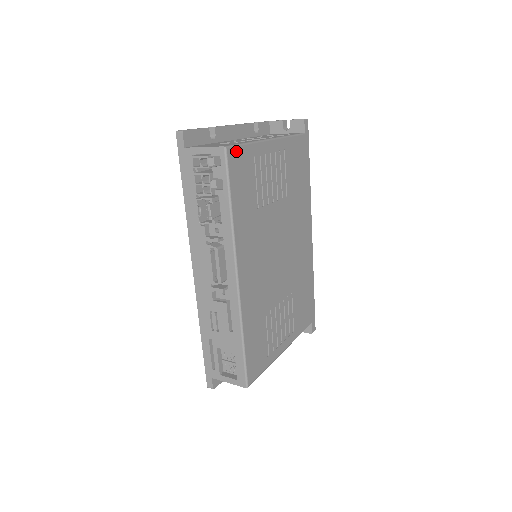
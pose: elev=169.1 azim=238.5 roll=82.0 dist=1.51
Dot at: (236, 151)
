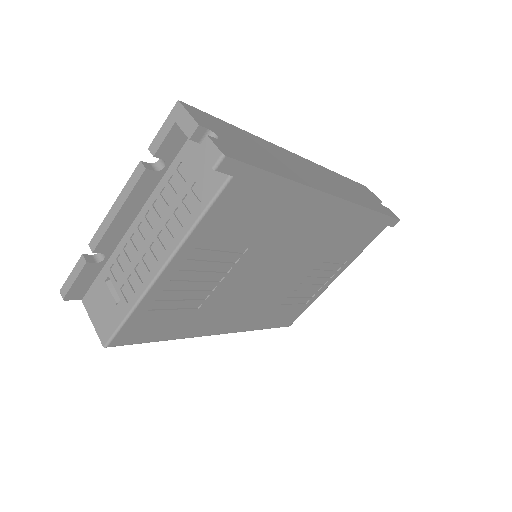
Dot at: (121, 334)
